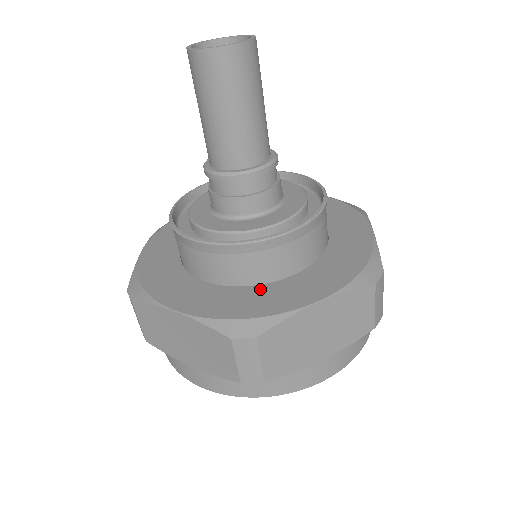
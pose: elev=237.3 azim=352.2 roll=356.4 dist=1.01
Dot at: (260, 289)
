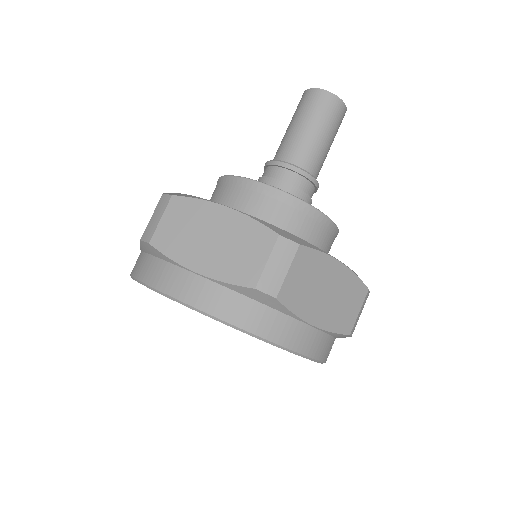
Dot at: occluded
